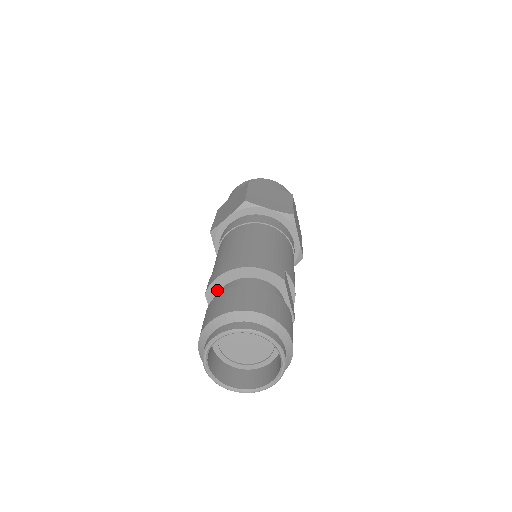
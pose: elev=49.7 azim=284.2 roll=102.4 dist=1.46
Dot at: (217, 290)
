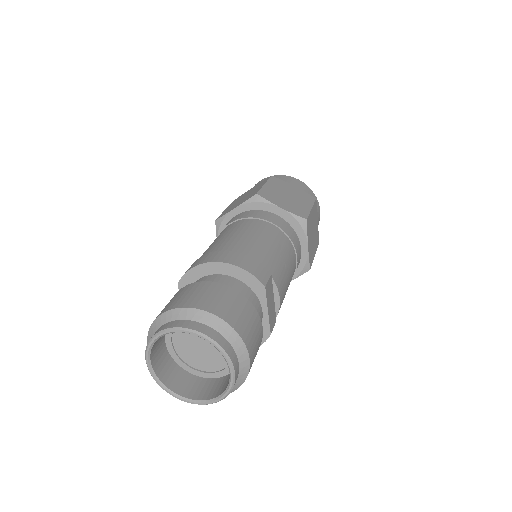
Dot at: (191, 282)
